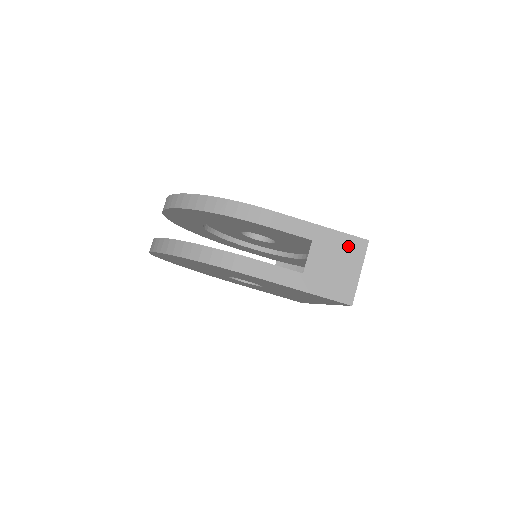
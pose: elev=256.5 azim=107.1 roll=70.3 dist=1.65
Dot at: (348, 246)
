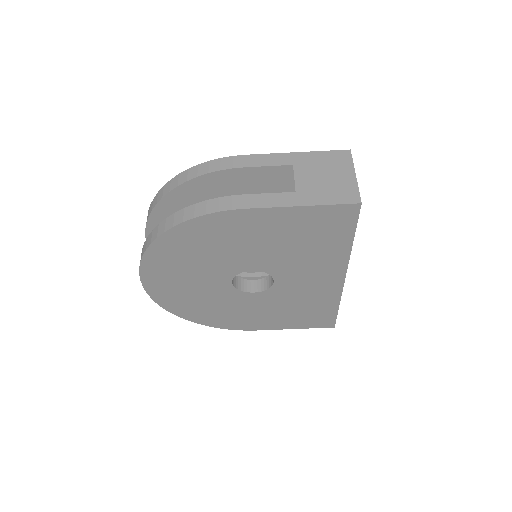
Dot at: (332, 159)
